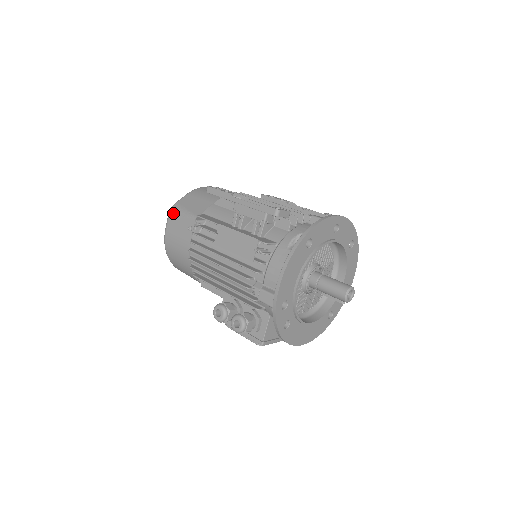
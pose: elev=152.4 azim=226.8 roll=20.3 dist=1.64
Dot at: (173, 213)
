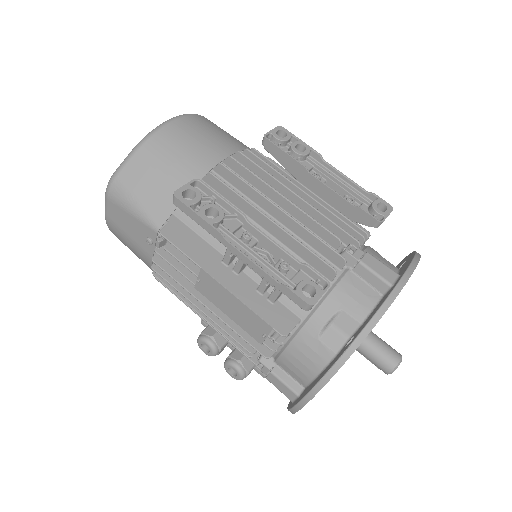
Dot at: (114, 199)
